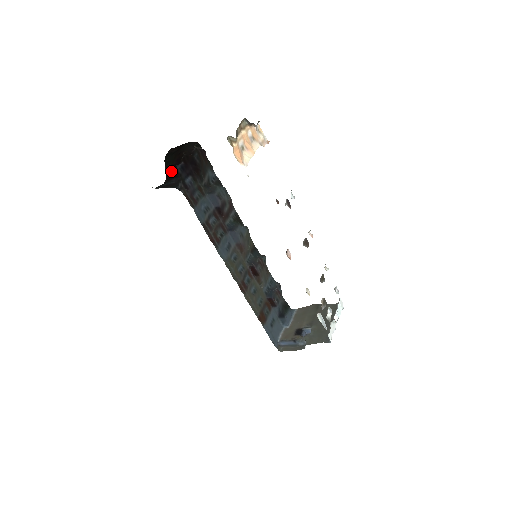
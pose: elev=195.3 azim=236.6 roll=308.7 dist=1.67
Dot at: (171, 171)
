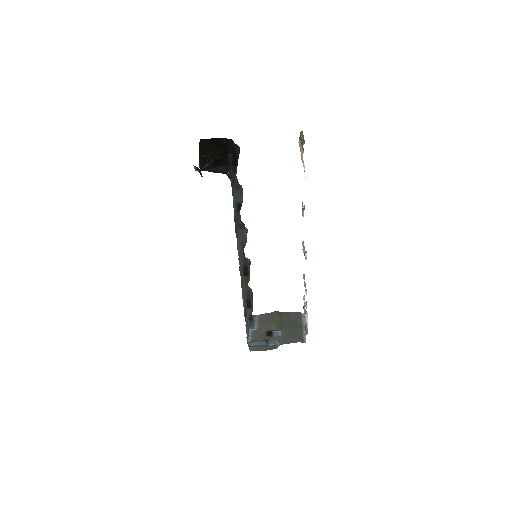
Dot at: (222, 158)
